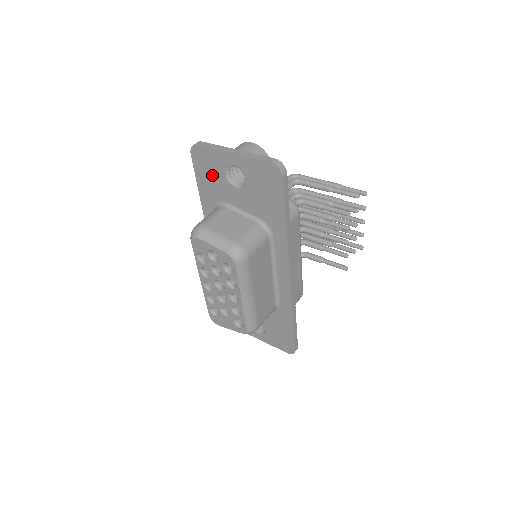
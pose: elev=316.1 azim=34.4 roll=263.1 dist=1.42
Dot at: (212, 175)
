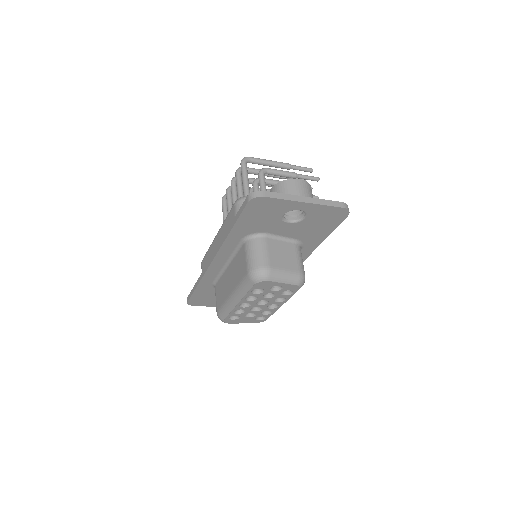
Dot at: (264, 216)
